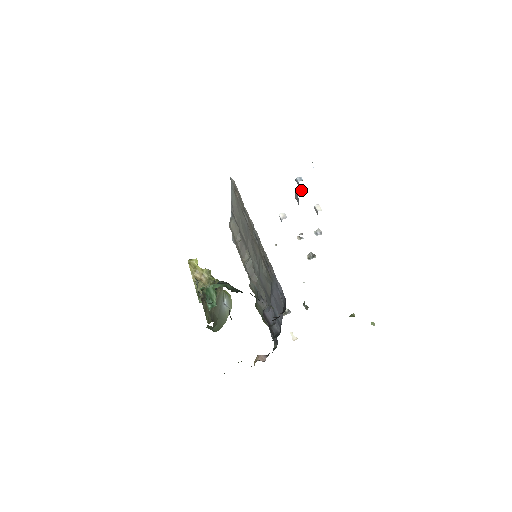
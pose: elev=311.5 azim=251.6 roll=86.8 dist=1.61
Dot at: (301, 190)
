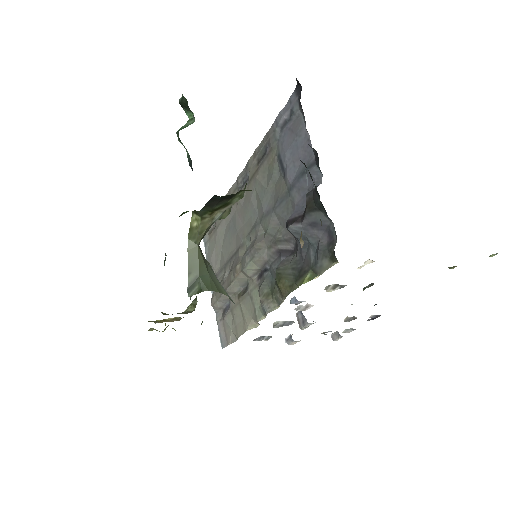
Dot at: occluded
